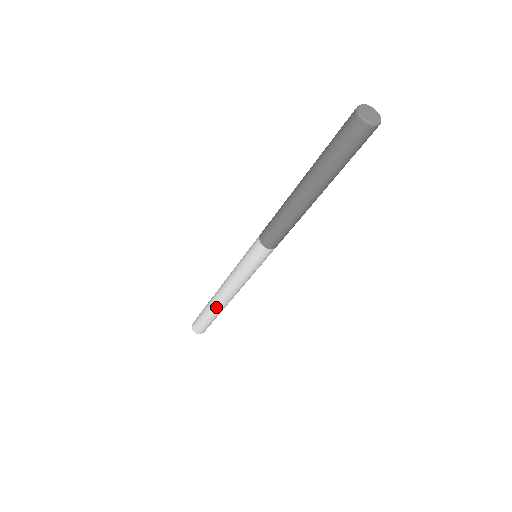
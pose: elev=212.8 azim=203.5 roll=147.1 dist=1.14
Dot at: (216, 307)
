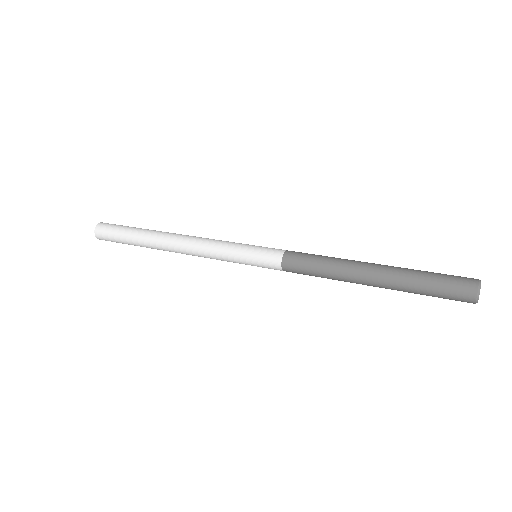
Dot at: (158, 248)
